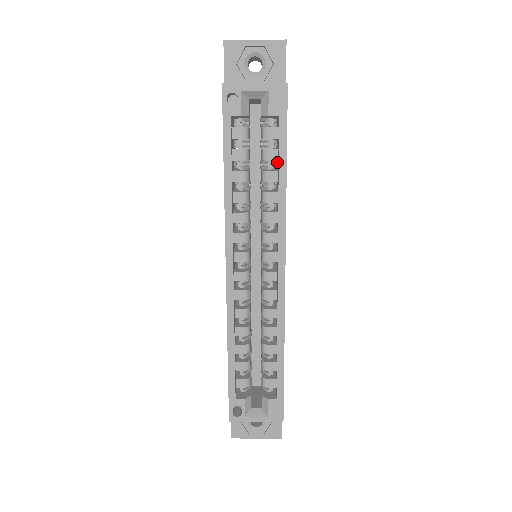
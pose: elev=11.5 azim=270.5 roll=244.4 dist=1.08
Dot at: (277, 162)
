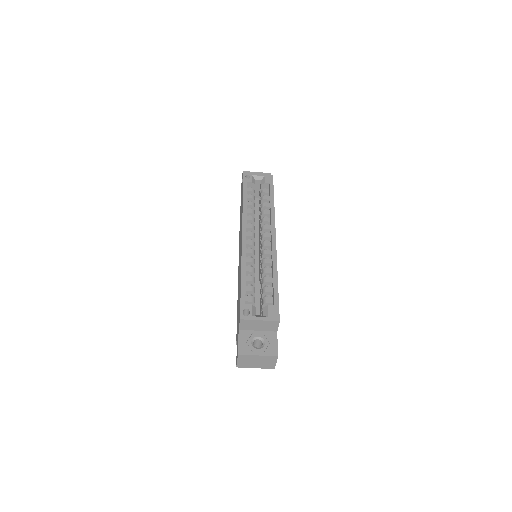
Dot at: occluded
